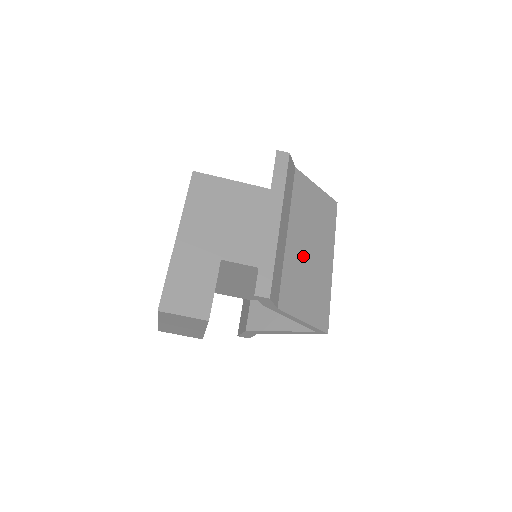
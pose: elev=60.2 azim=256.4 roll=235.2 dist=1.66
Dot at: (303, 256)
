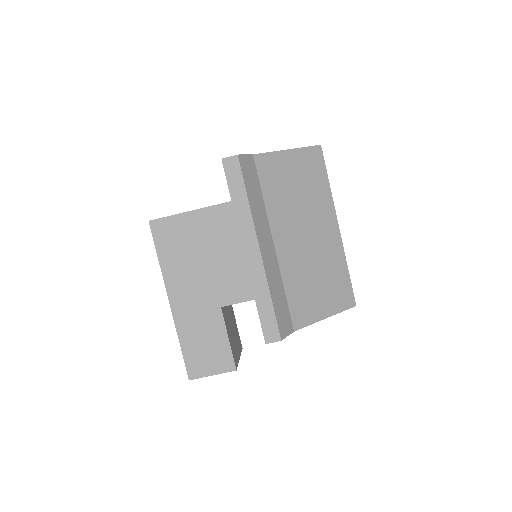
Dot at: (301, 252)
